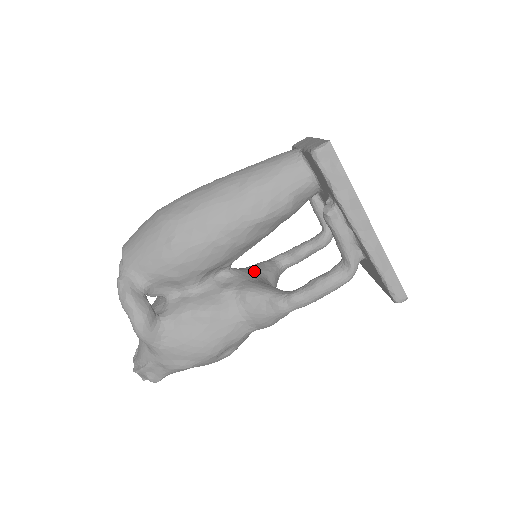
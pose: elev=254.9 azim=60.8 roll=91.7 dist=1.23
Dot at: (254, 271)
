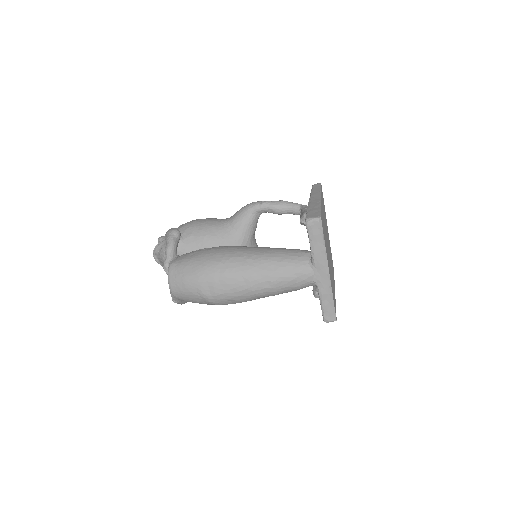
Dot at: (248, 243)
